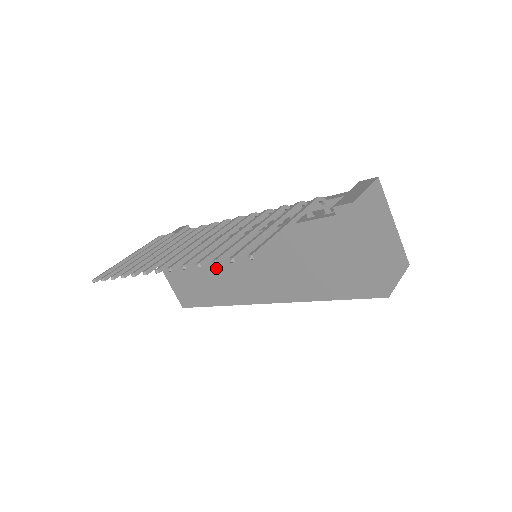
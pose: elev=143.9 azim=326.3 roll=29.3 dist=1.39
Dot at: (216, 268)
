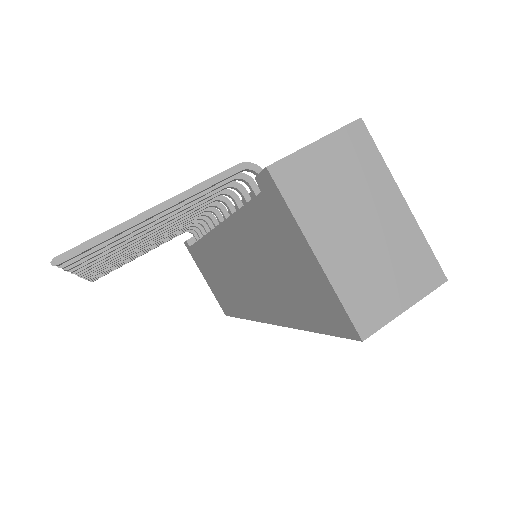
Dot at: (222, 270)
